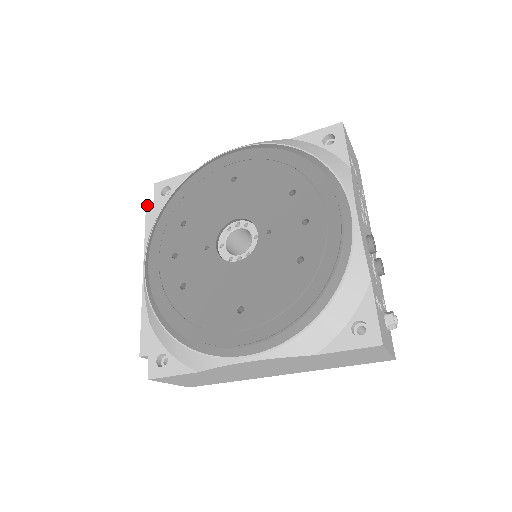
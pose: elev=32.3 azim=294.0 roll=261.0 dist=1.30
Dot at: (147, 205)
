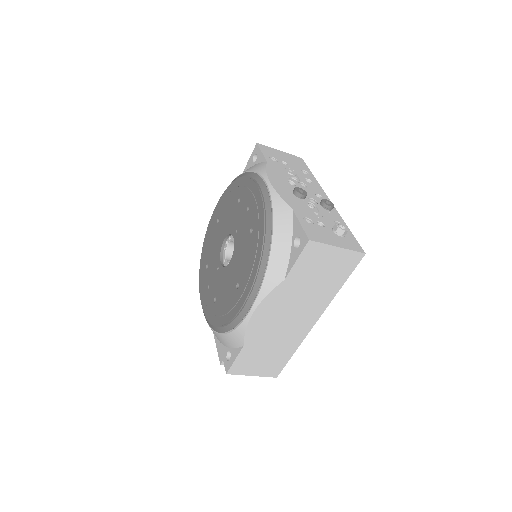
Dot at: occluded
